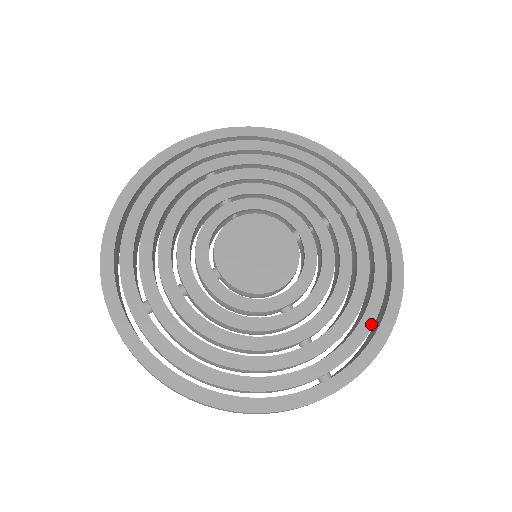
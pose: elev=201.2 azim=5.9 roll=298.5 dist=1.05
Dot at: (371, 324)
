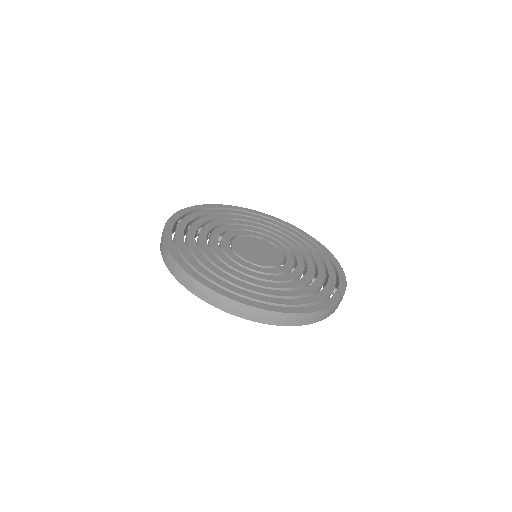
Dot at: (330, 263)
